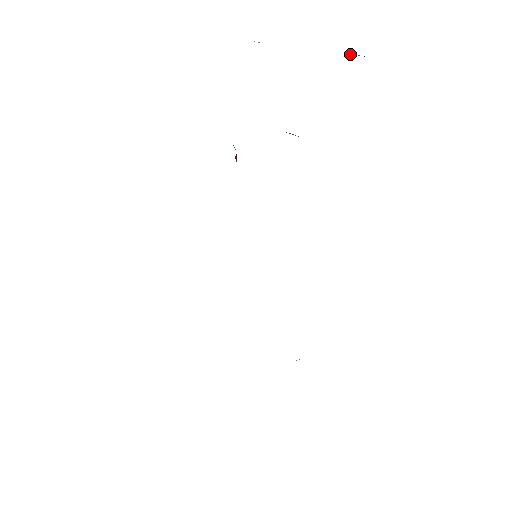
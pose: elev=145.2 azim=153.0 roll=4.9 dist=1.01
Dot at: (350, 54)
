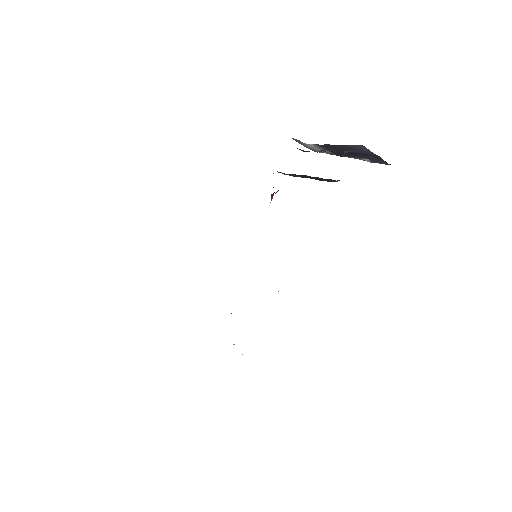
Dot at: (363, 159)
